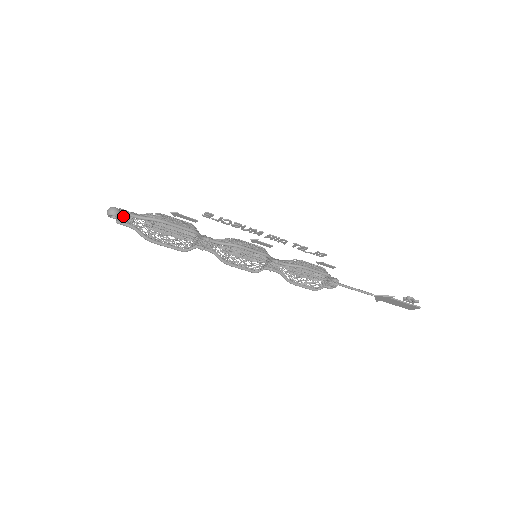
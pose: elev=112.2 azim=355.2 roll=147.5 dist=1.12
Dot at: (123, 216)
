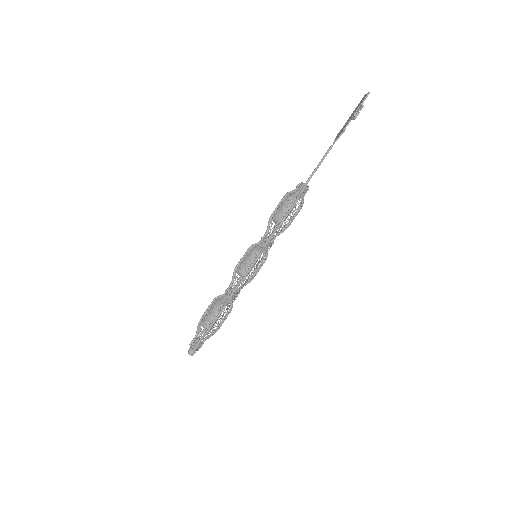
Dot at: (196, 348)
